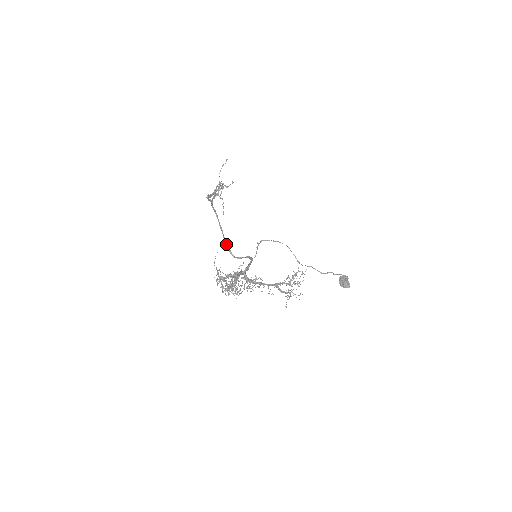
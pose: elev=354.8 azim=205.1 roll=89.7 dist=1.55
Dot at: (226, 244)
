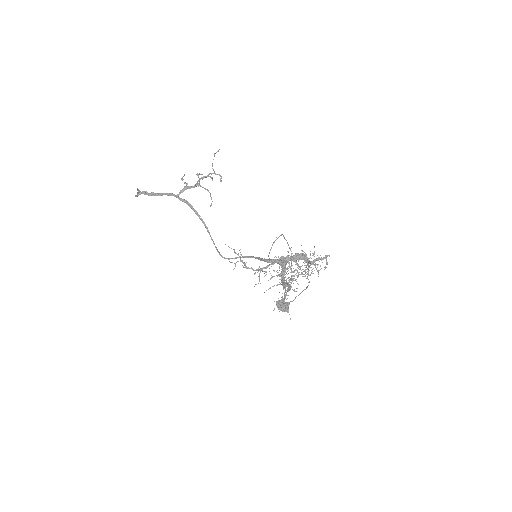
Dot at: (213, 241)
